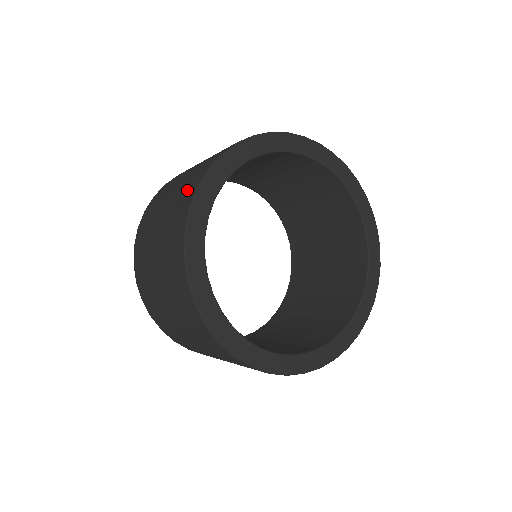
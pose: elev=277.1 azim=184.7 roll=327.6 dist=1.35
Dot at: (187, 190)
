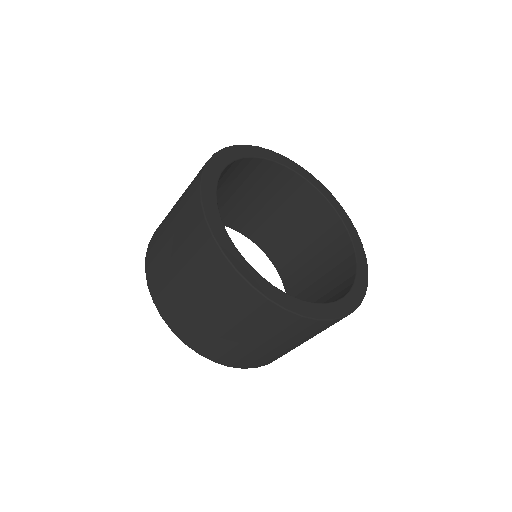
Dot at: (198, 173)
